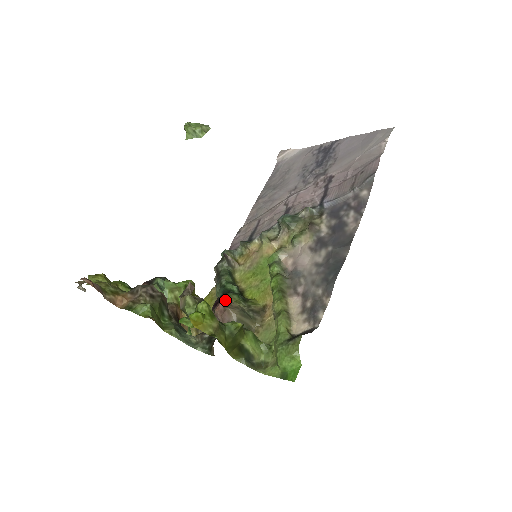
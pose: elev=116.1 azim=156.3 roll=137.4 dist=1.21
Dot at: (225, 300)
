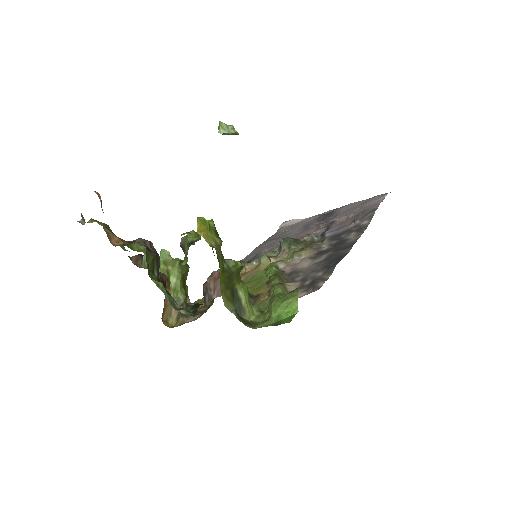
Dot at: occluded
